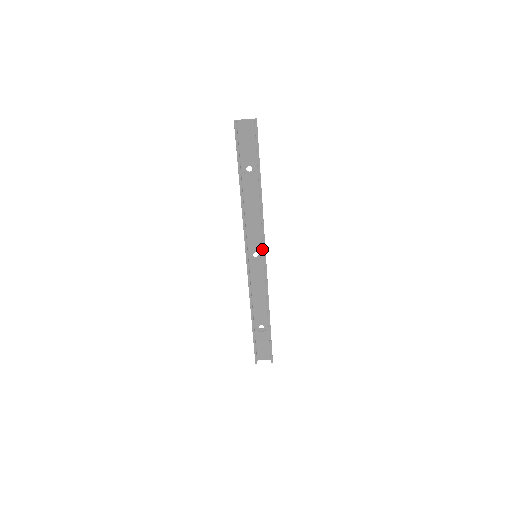
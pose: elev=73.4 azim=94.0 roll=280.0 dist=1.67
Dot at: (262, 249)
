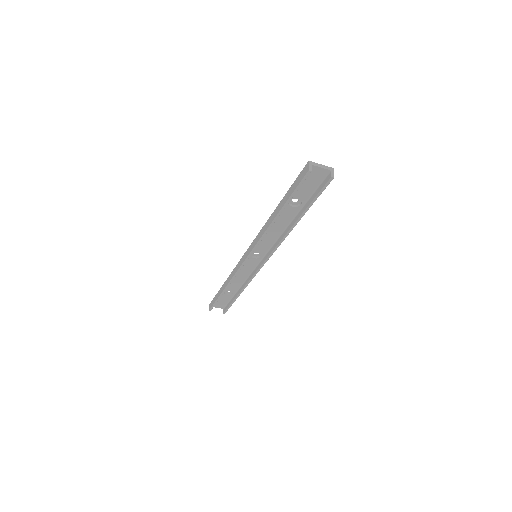
Dot at: (265, 253)
